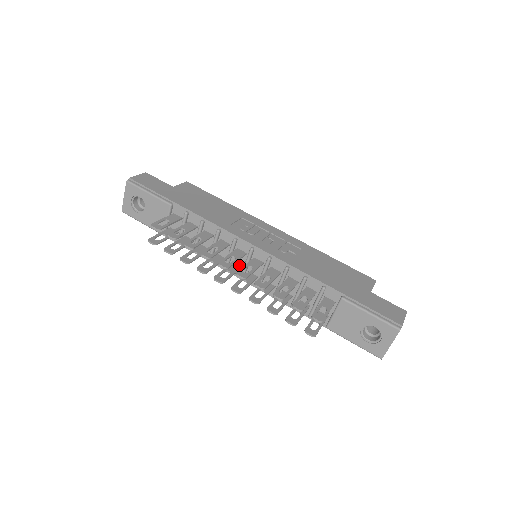
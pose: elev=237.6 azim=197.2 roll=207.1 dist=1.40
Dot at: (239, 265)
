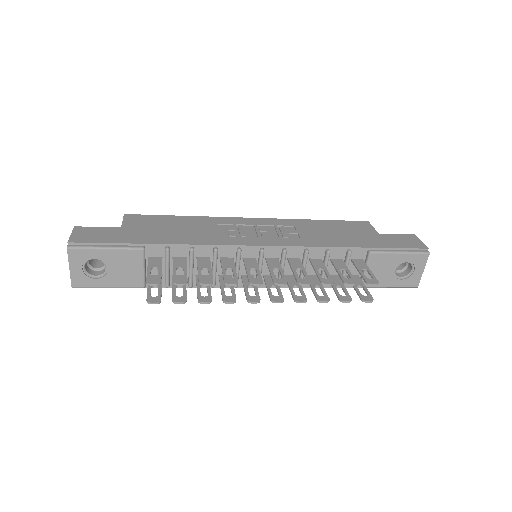
Dot at: occluded
